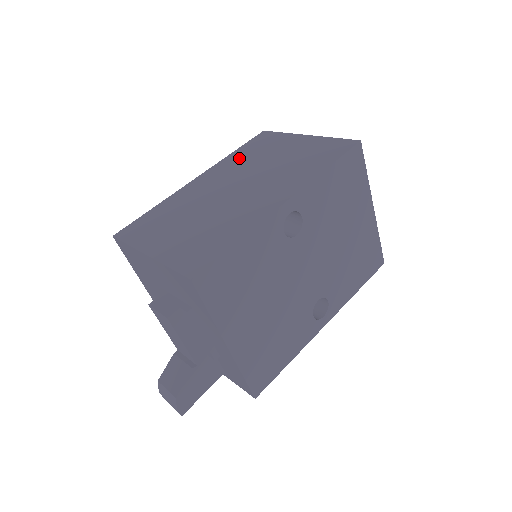
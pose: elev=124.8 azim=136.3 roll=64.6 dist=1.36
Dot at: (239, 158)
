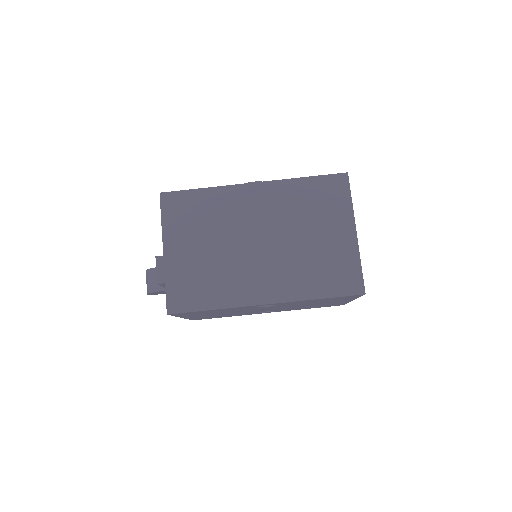
Dot at: (297, 196)
